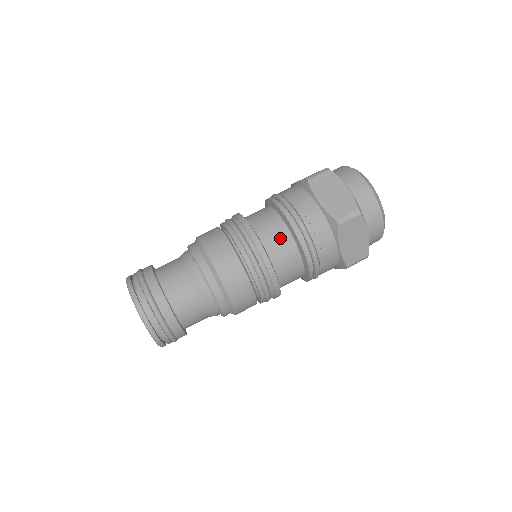
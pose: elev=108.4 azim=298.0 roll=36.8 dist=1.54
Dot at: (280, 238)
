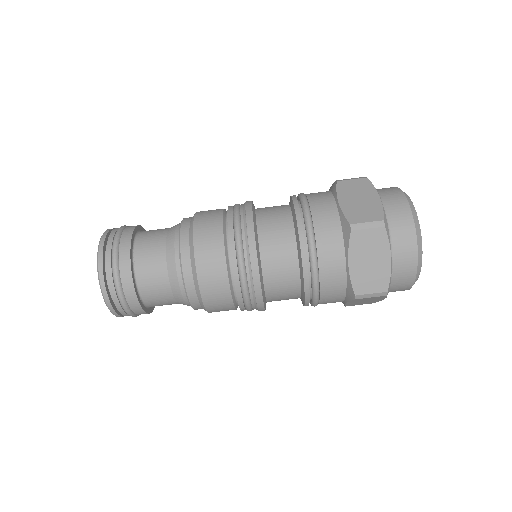
Dot at: (280, 230)
